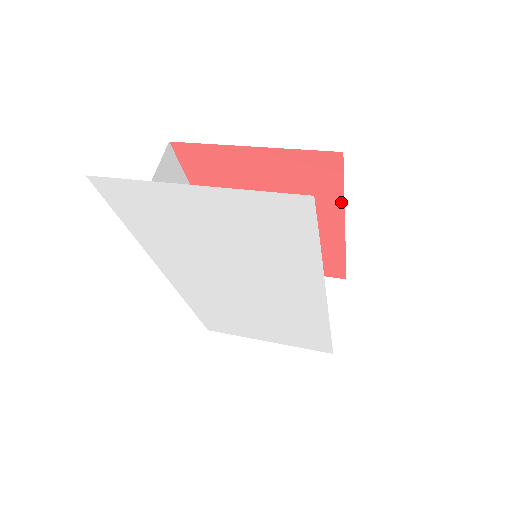
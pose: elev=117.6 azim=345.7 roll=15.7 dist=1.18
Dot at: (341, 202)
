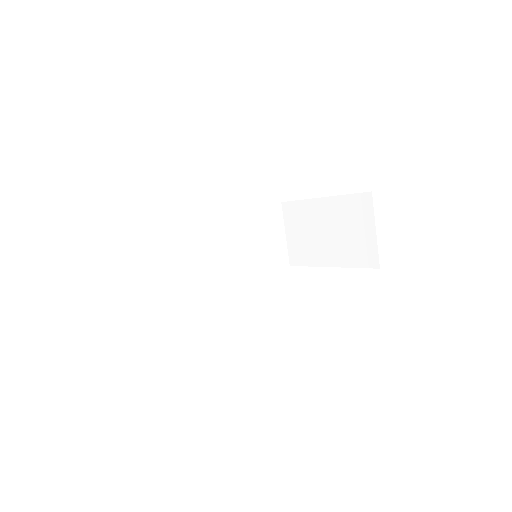
Dot at: occluded
